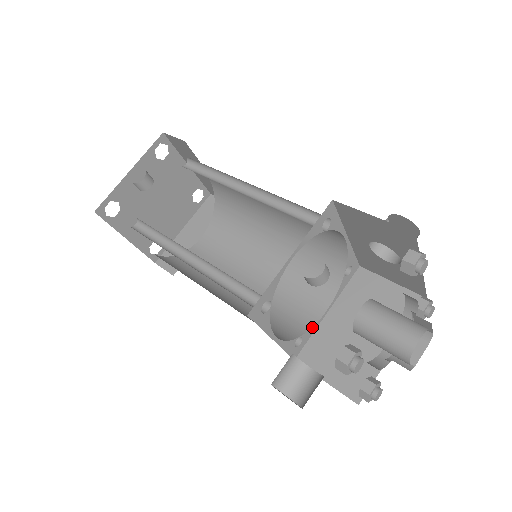
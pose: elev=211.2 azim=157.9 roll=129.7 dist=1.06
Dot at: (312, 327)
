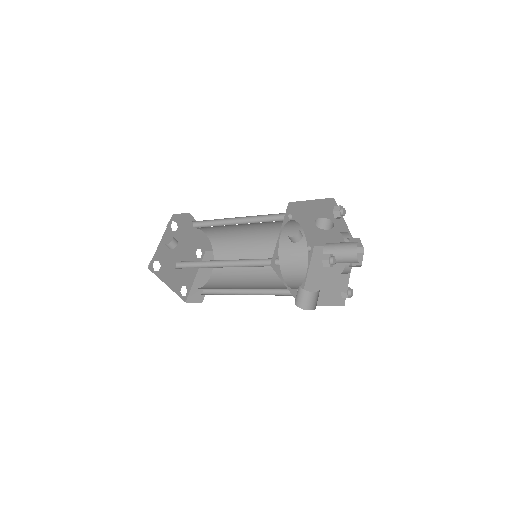
Dot at: (302, 283)
